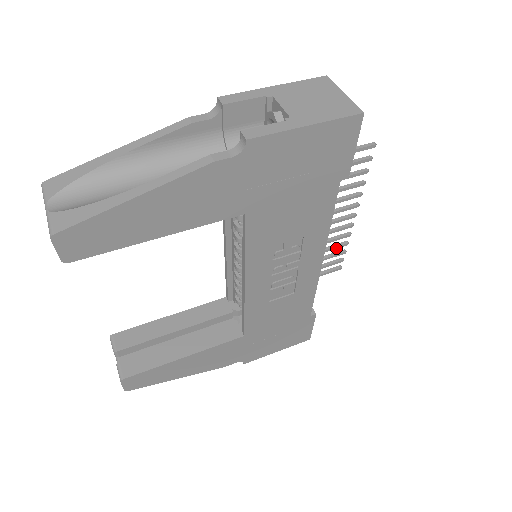
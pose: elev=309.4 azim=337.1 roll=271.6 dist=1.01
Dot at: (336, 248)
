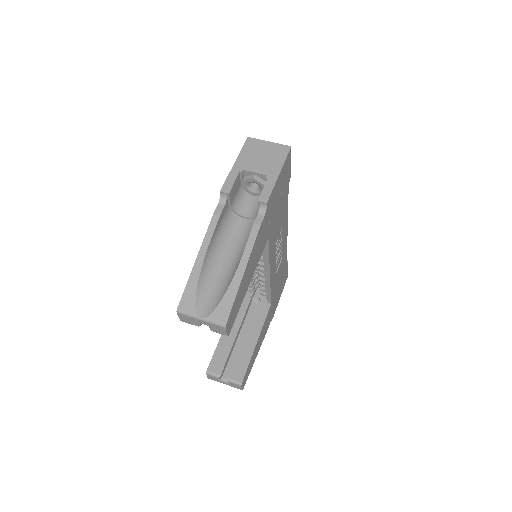
Dot at: occluded
